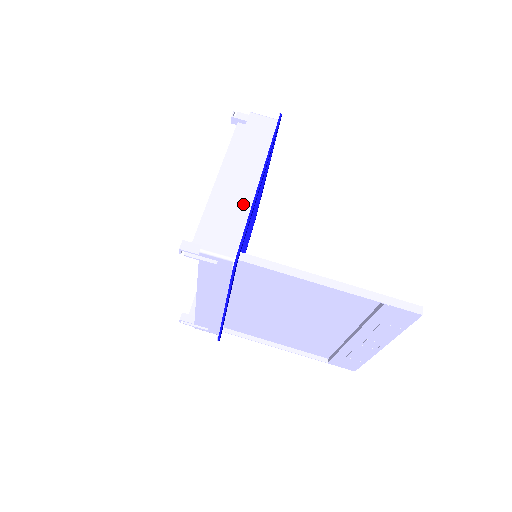
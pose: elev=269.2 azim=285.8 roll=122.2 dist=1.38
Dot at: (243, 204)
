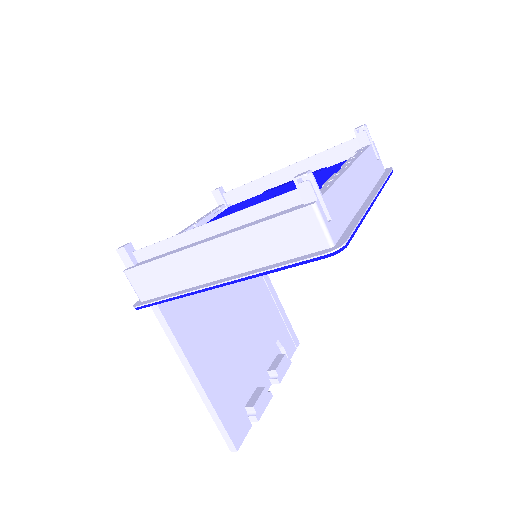
Dot at: (187, 280)
